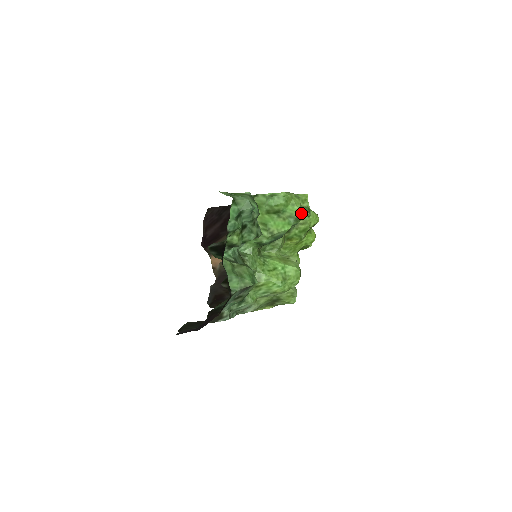
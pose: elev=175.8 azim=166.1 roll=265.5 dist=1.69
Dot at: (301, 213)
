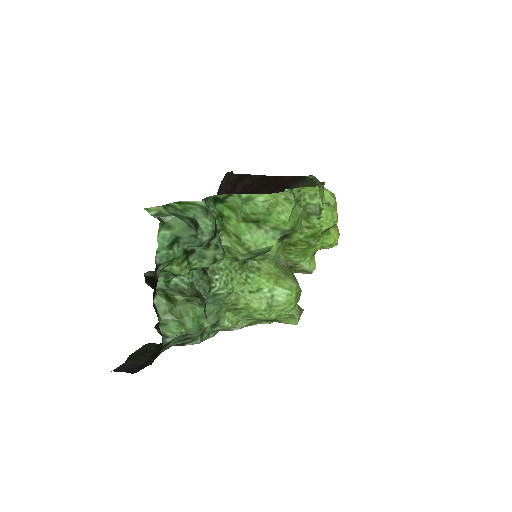
Dot at: (299, 219)
